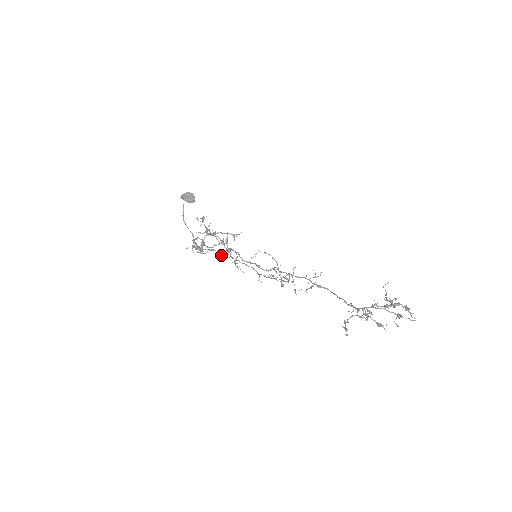
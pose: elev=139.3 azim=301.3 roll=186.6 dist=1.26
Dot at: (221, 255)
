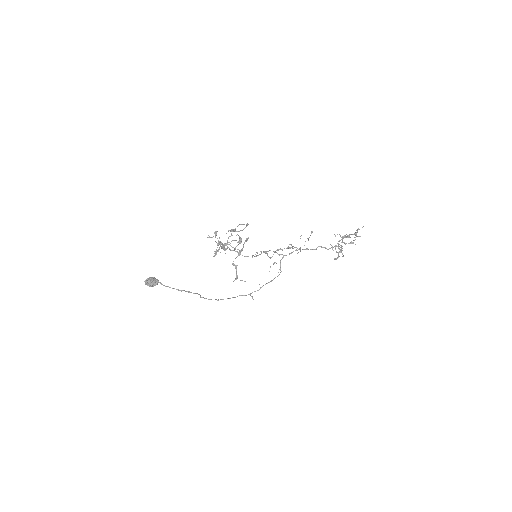
Dot at: occluded
